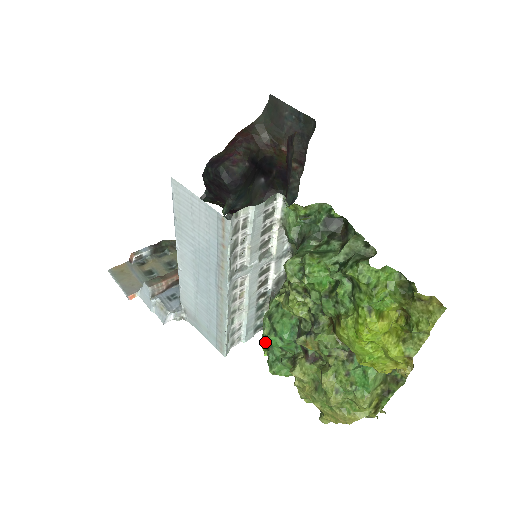
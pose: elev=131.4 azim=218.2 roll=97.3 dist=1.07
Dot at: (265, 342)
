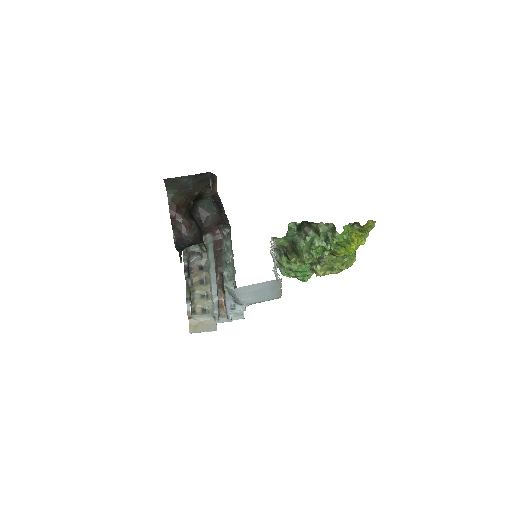
Dot at: occluded
